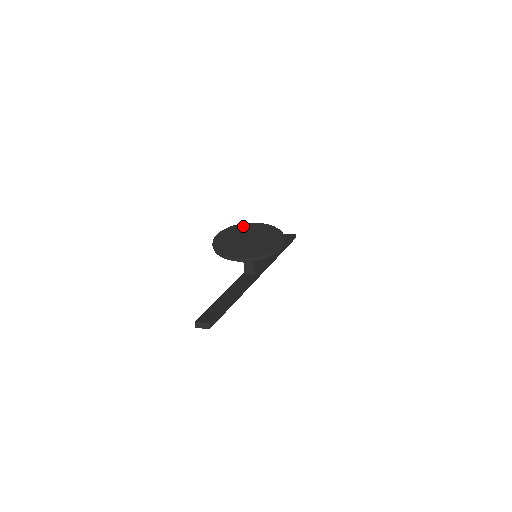
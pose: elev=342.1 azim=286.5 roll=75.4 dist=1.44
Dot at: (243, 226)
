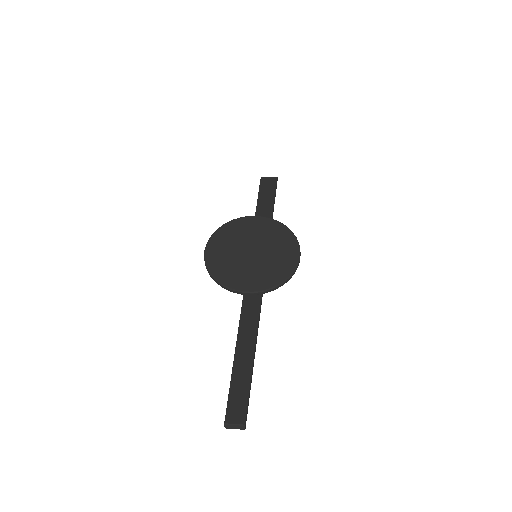
Dot at: (237, 225)
